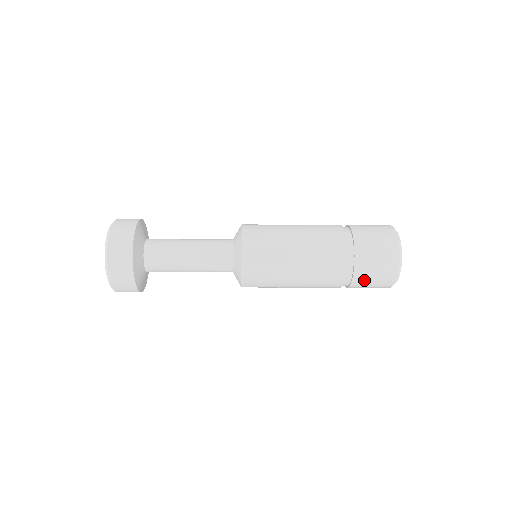
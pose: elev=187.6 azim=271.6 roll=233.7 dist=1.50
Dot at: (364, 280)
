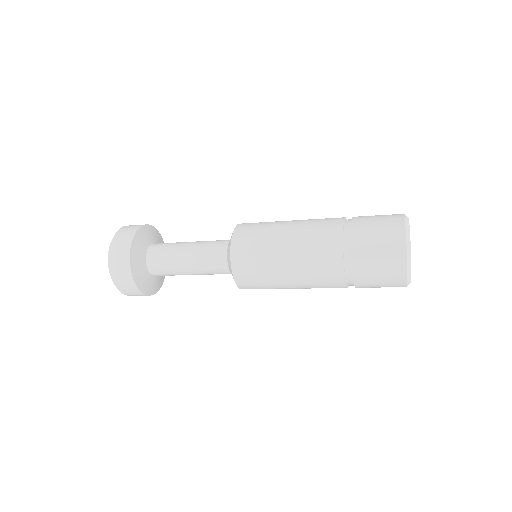
Dot at: (366, 247)
